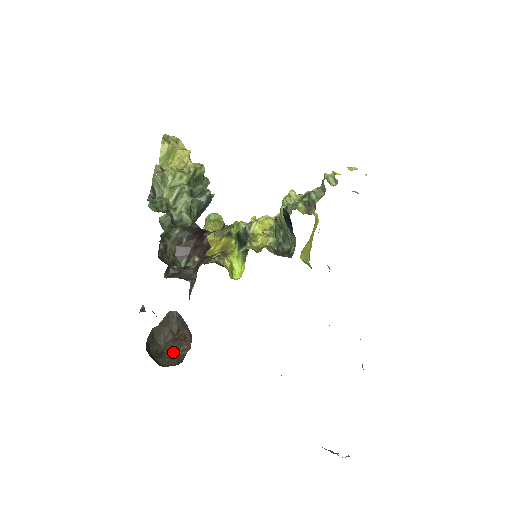
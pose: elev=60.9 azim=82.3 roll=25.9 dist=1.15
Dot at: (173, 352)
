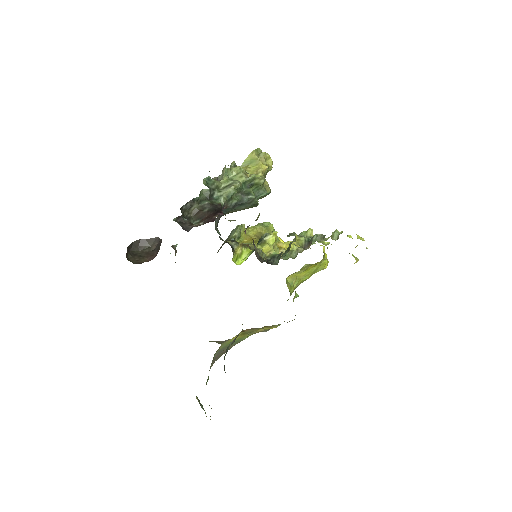
Dot at: (140, 258)
